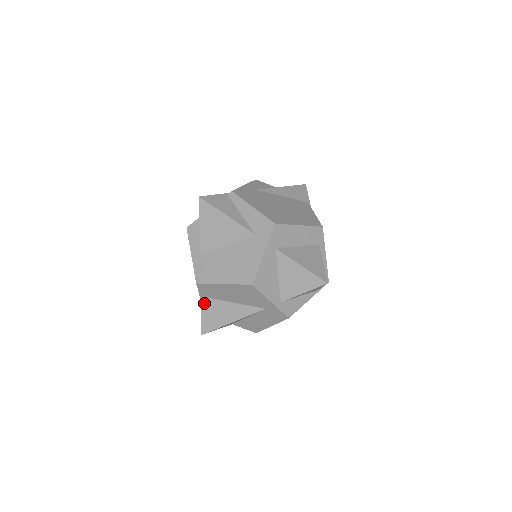
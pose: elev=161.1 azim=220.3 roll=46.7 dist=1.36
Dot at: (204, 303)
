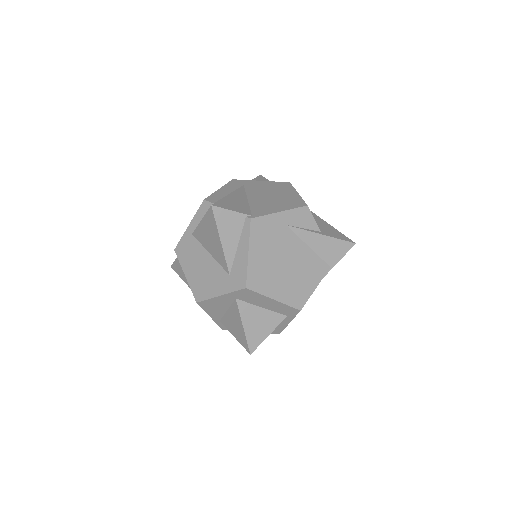
Dot at: occluded
